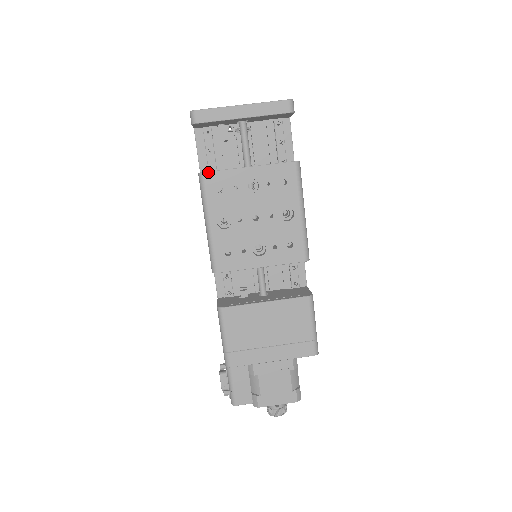
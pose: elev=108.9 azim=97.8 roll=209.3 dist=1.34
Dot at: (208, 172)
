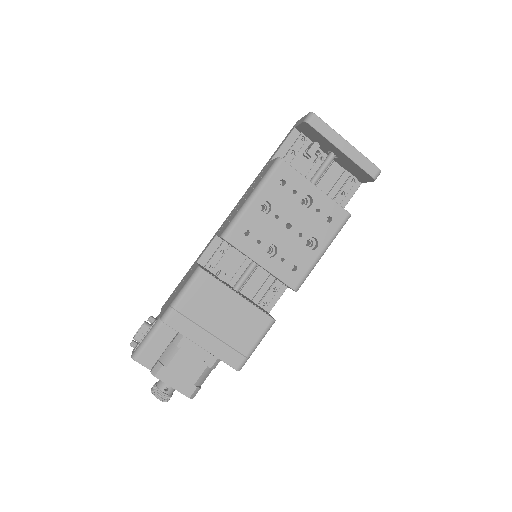
Dot at: (286, 163)
